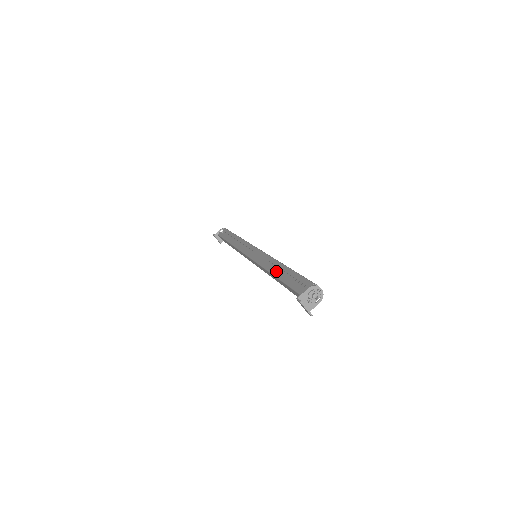
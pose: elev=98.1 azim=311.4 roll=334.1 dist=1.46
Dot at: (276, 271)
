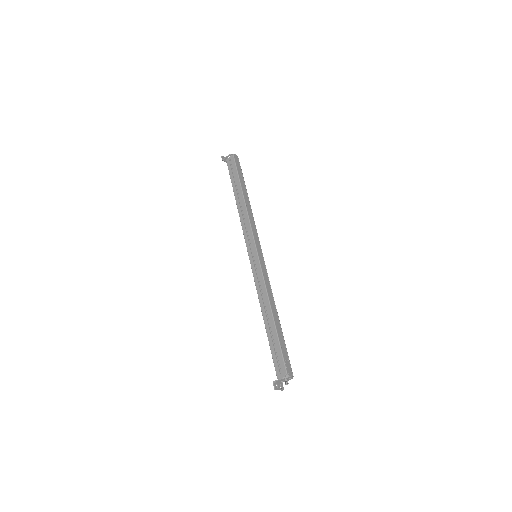
Dot at: (266, 319)
